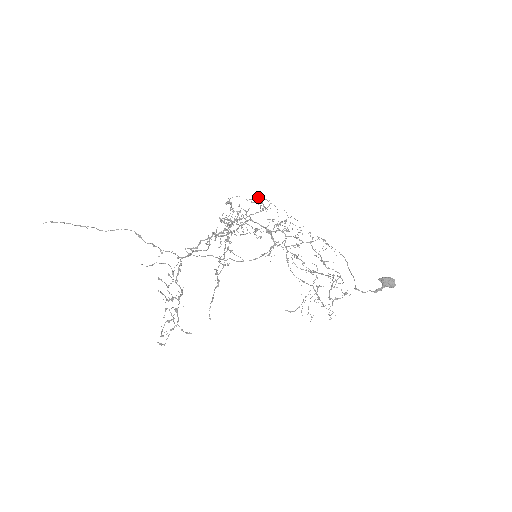
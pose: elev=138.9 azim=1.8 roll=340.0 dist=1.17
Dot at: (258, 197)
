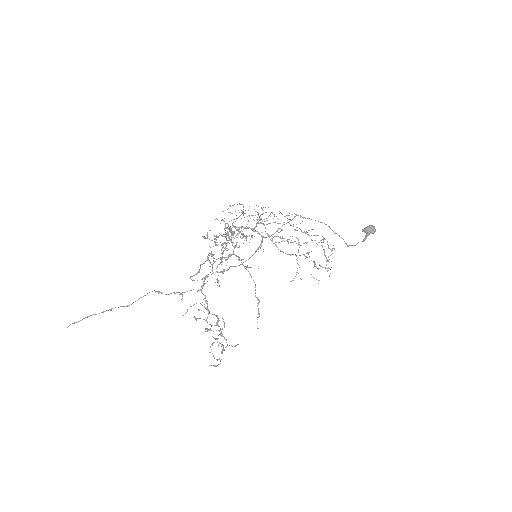
Dot at: (232, 205)
